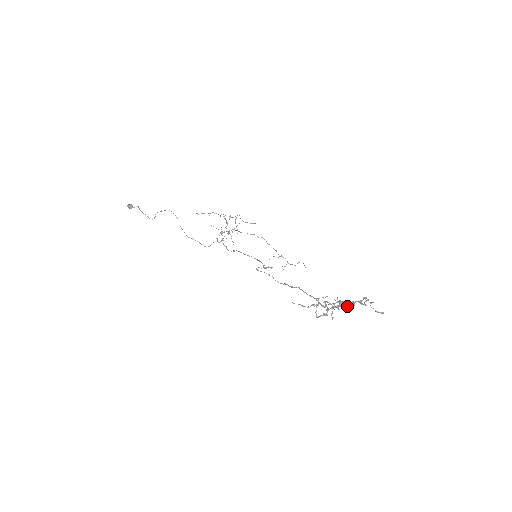
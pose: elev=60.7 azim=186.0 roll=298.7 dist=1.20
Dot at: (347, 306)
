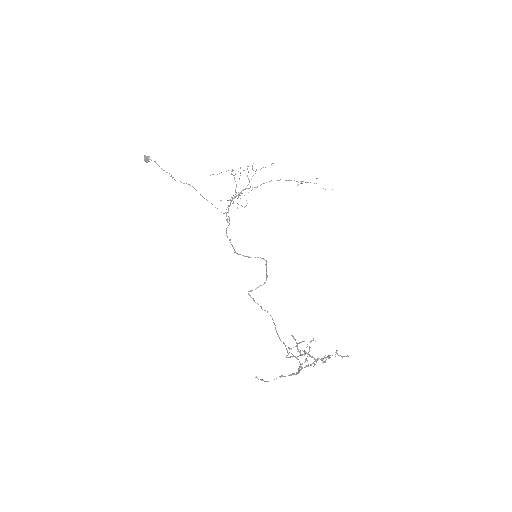
Dot at: (308, 366)
